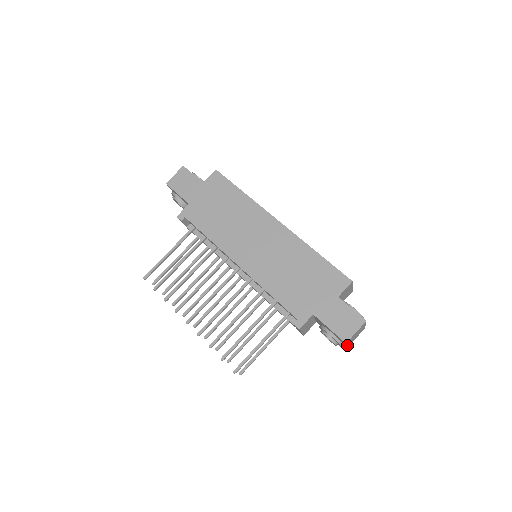
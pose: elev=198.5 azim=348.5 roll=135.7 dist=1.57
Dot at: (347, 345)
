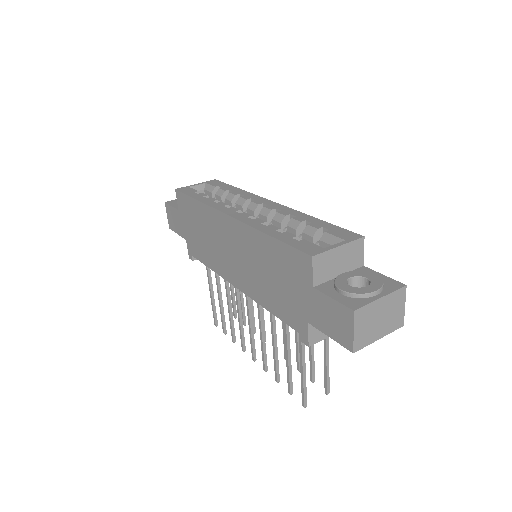
Dot at: (382, 335)
